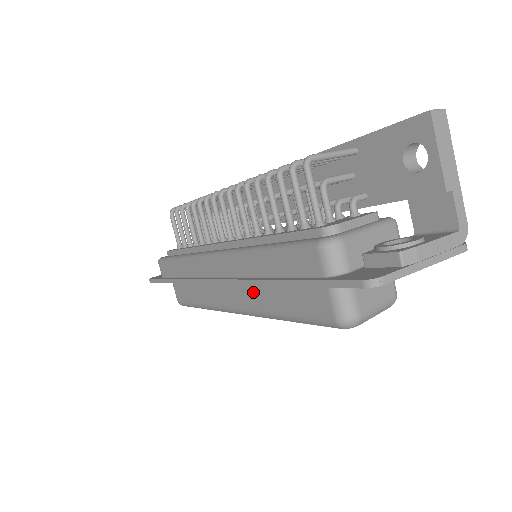
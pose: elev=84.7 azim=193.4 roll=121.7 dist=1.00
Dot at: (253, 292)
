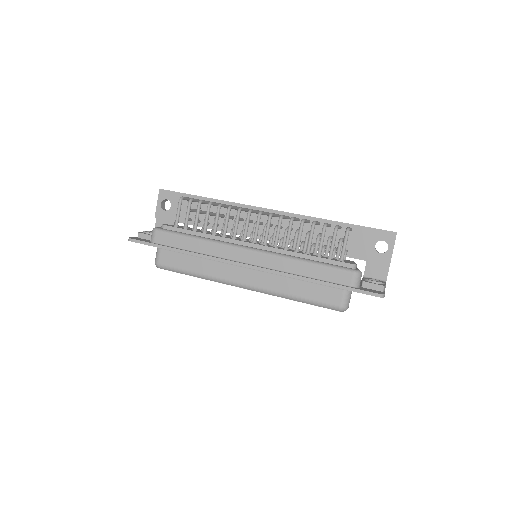
Dot at: (275, 280)
